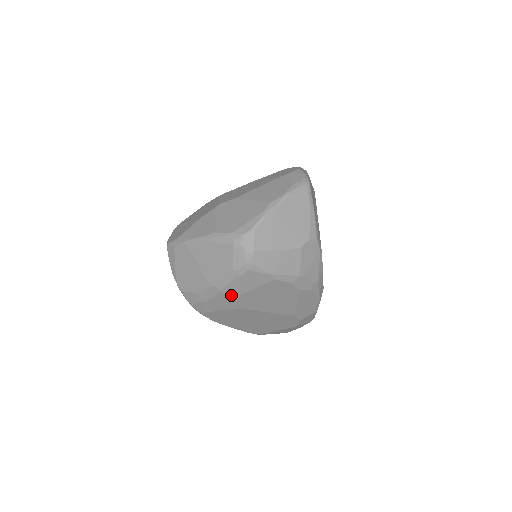
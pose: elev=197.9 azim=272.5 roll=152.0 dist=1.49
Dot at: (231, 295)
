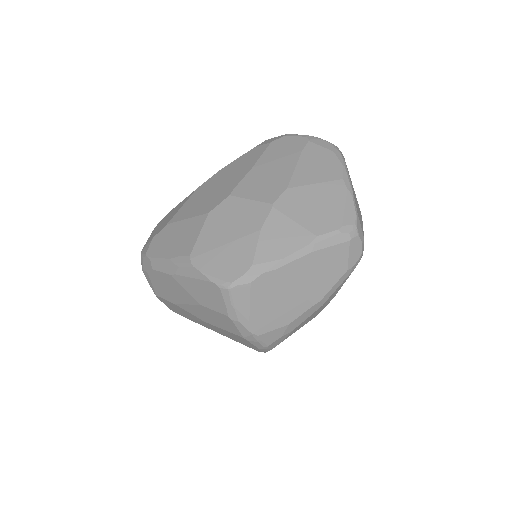
Dot at: (327, 303)
